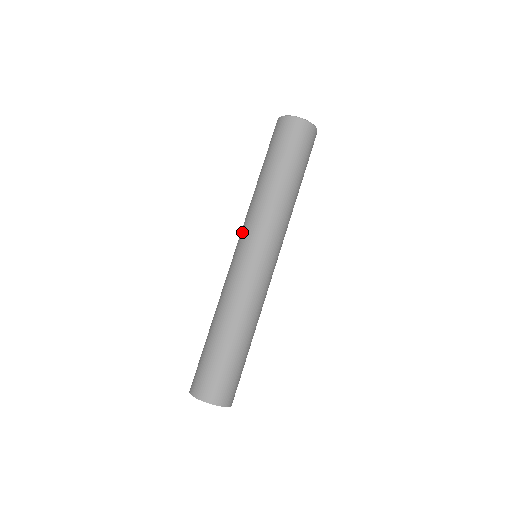
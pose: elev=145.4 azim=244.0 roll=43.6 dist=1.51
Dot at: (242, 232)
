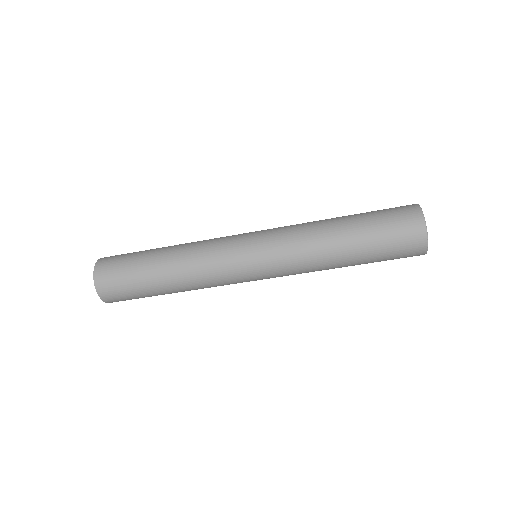
Dot at: (270, 229)
